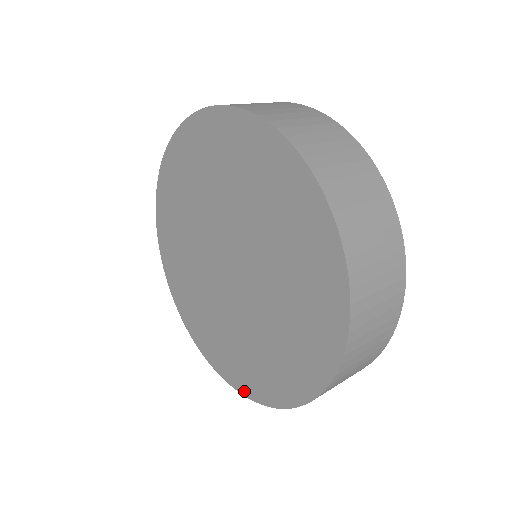
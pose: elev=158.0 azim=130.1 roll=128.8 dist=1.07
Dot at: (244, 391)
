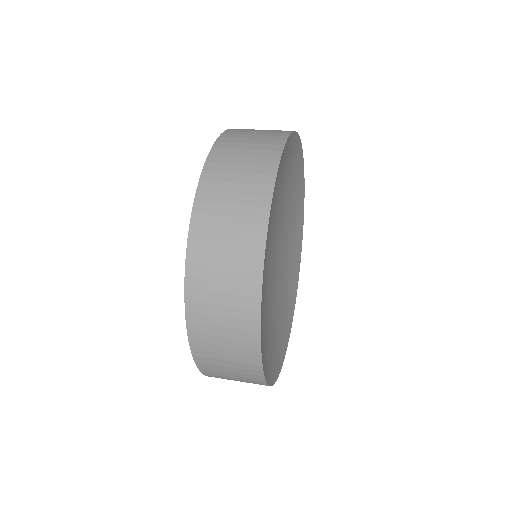
Dot at: occluded
